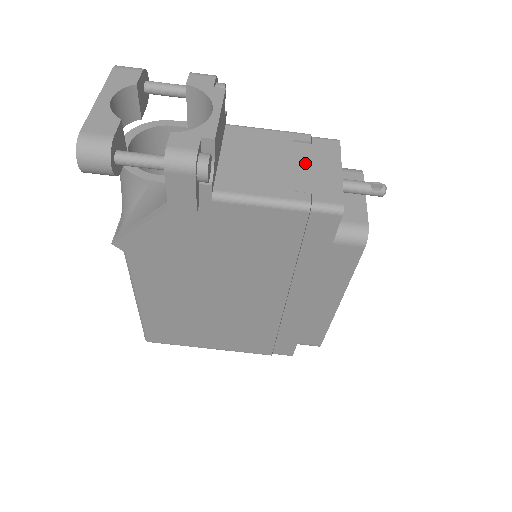
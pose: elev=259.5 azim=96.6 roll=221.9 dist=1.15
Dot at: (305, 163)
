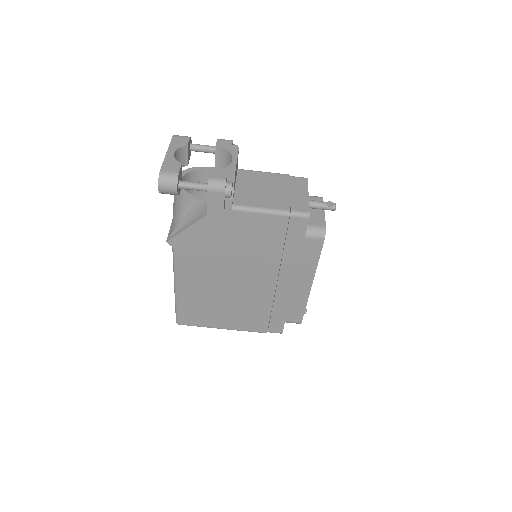
Dot at: (286, 190)
